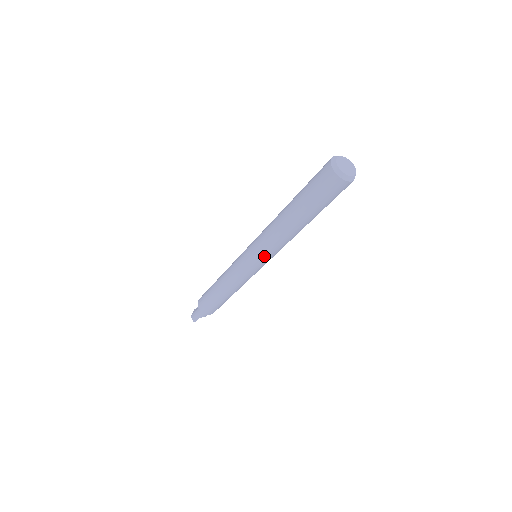
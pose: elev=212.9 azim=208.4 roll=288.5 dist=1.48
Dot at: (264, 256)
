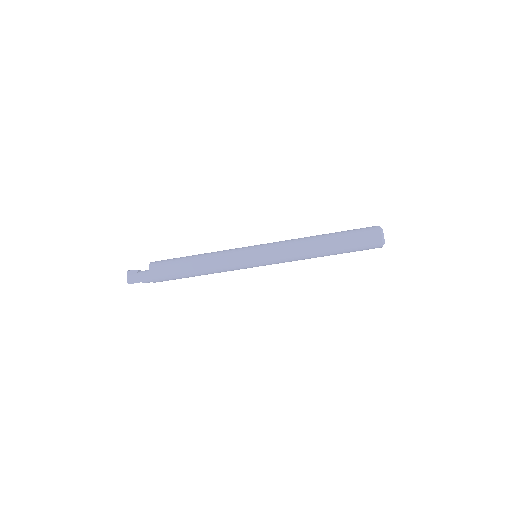
Dot at: (274, 262)
